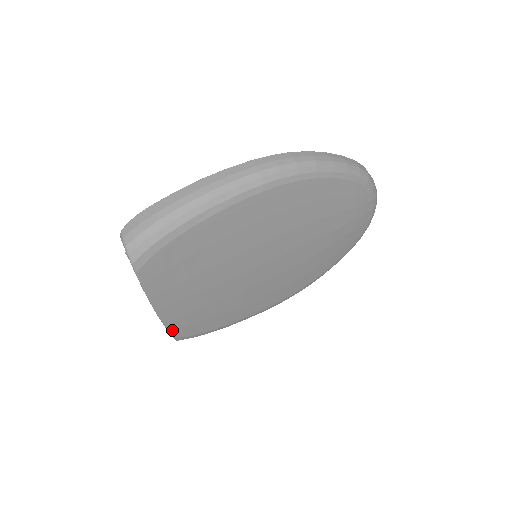
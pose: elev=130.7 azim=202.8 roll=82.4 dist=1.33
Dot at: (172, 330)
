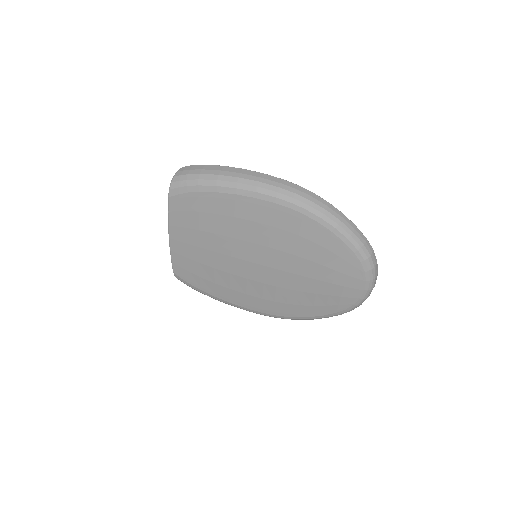
Dot at: (174, 264)
